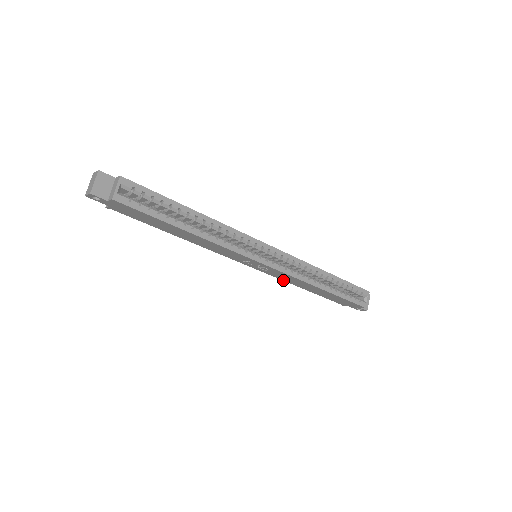
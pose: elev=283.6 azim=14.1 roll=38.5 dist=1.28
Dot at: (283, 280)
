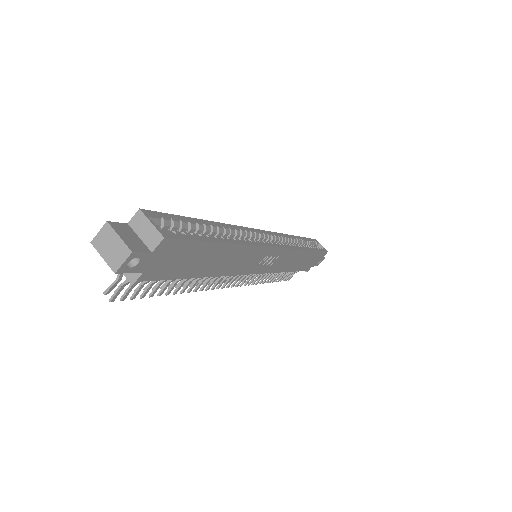
Dot at: (277, 272)
